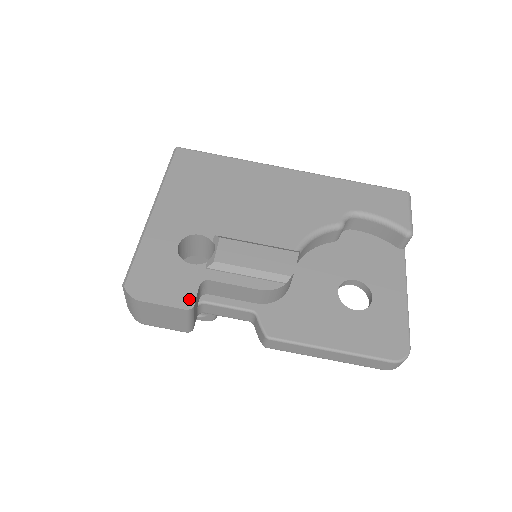
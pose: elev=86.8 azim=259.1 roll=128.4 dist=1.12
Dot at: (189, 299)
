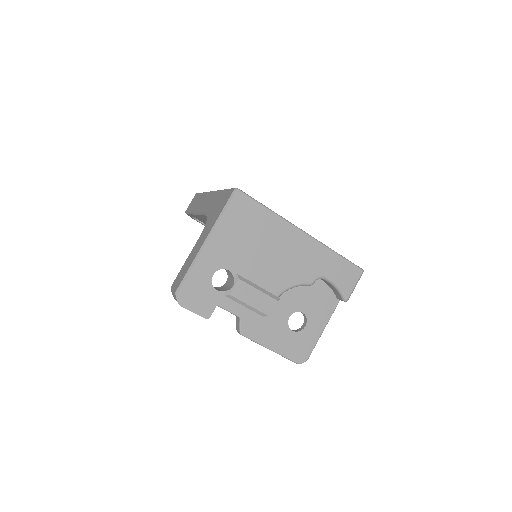
Dot at: (209, 313)
